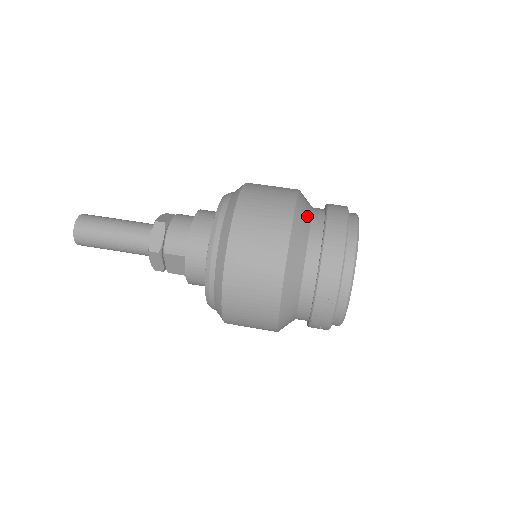
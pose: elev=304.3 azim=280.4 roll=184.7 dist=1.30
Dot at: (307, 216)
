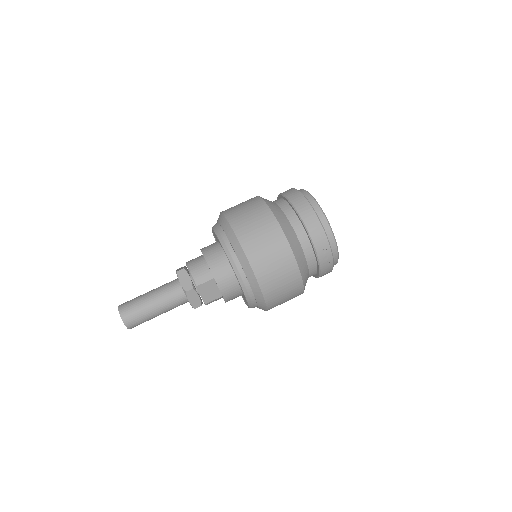
Dot at: (273, 203)
